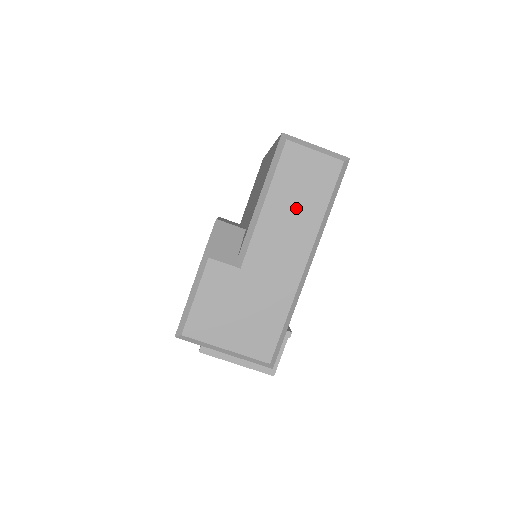
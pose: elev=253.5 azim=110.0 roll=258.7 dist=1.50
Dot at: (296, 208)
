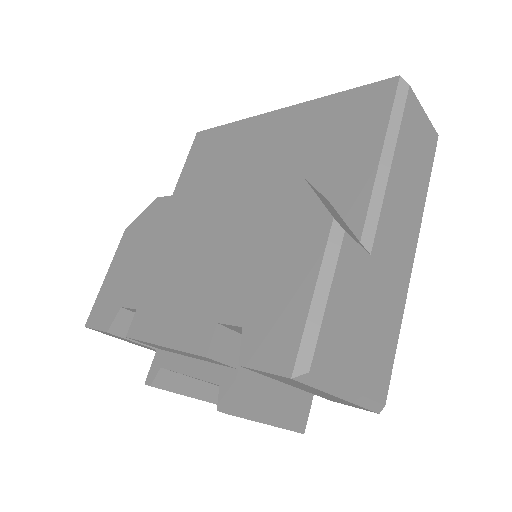
Dot at: (411, 179)
